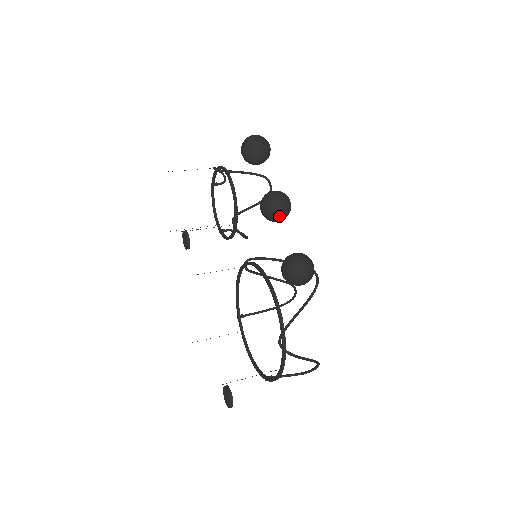
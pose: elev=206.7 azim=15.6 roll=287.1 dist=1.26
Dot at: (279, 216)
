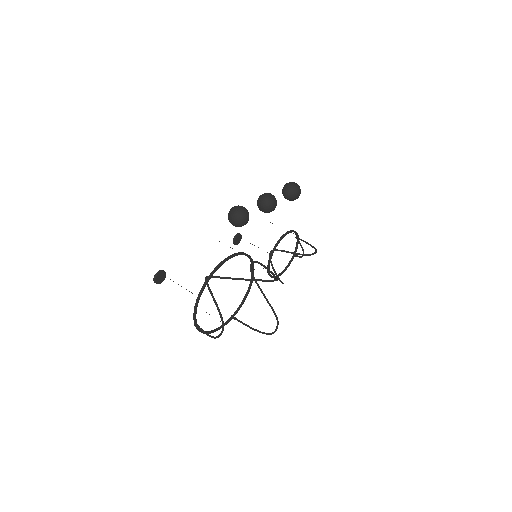
Dot at: (261, 202)
